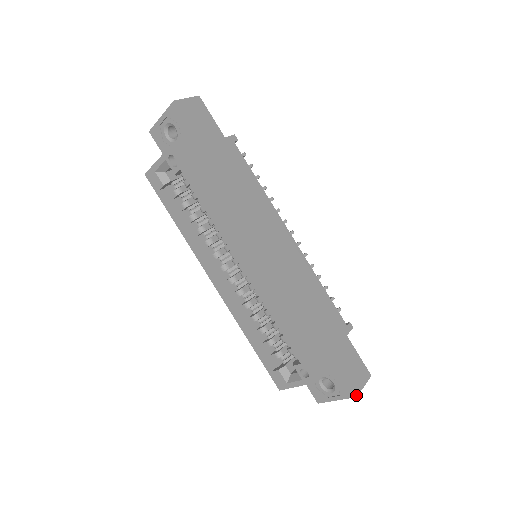
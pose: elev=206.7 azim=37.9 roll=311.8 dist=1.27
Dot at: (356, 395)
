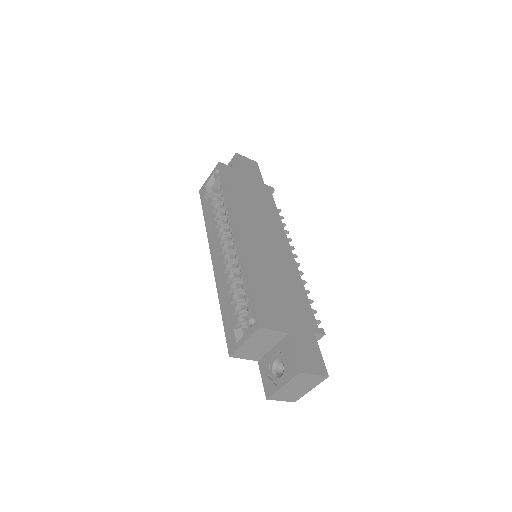
Dot at: (300, 371)
